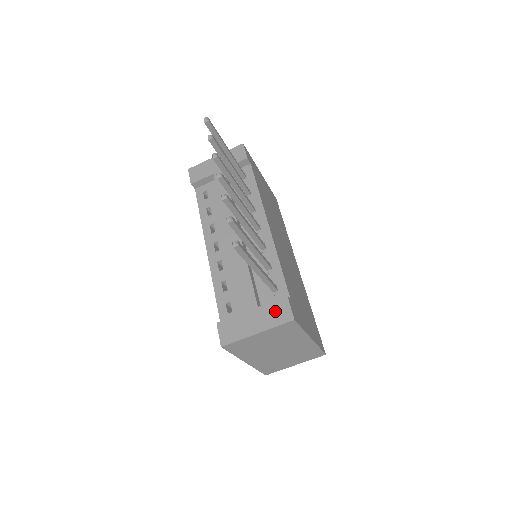
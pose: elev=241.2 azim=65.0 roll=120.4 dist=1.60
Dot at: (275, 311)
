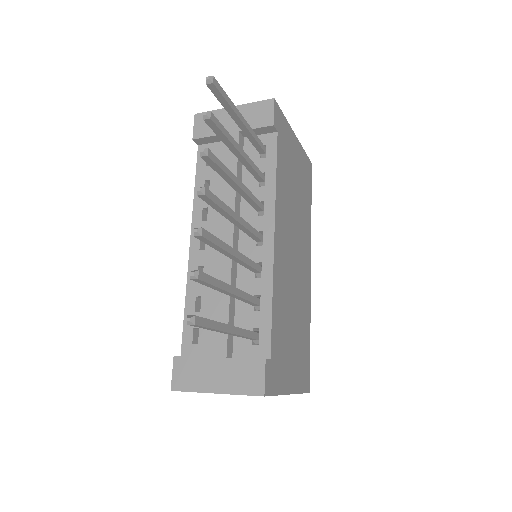
Dot at: (245, 373)
